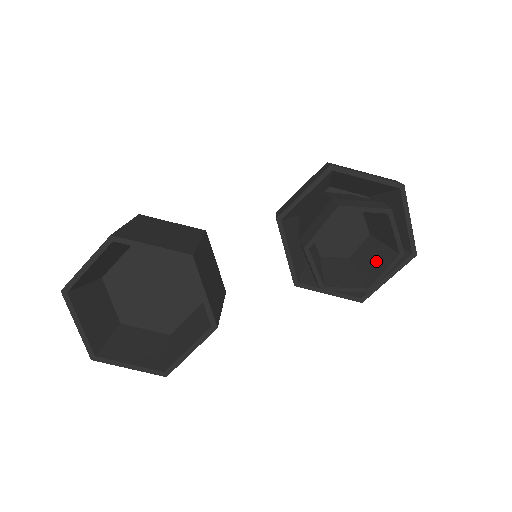
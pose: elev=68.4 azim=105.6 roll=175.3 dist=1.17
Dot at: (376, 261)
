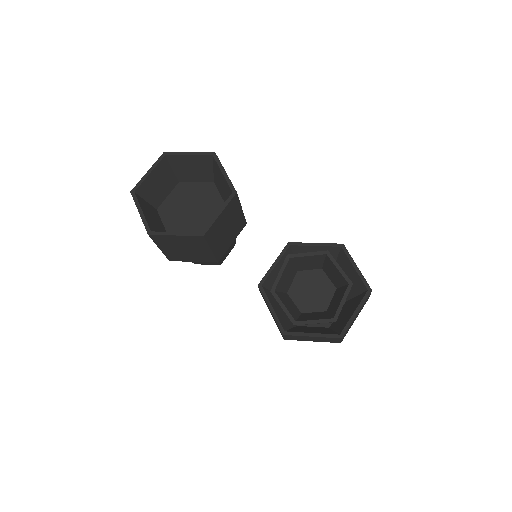
Dot at: (316, 317)
